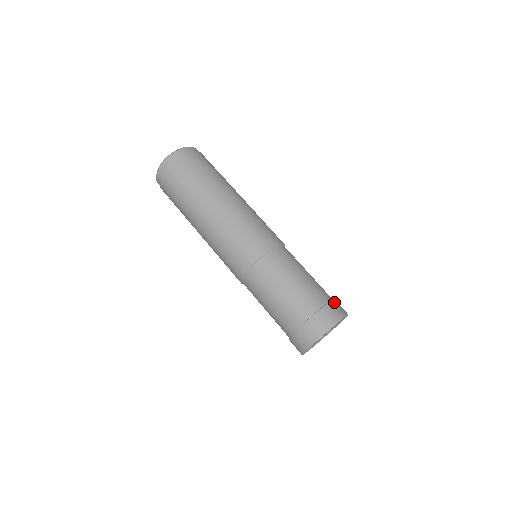
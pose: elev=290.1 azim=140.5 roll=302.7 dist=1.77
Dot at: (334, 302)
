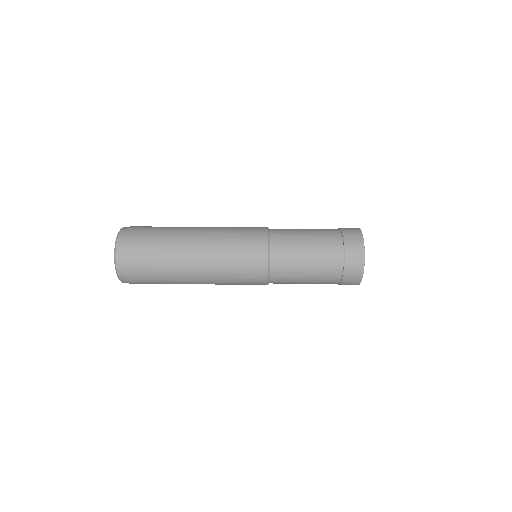
Dot at: (347, 246)
